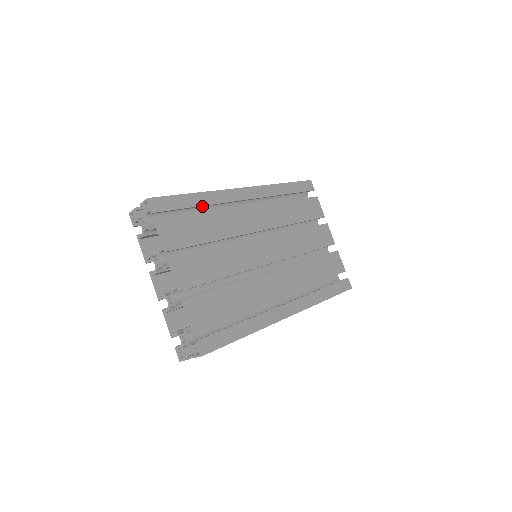
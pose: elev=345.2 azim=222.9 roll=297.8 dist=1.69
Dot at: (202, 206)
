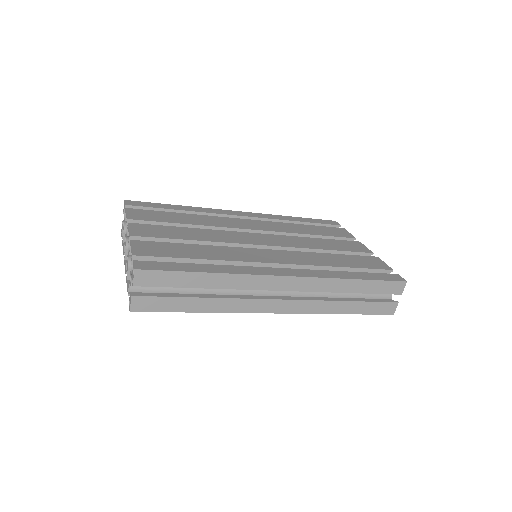
Dot at: (185, 212)
